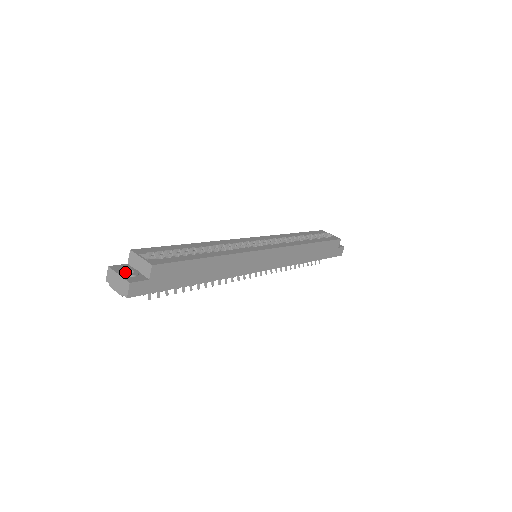
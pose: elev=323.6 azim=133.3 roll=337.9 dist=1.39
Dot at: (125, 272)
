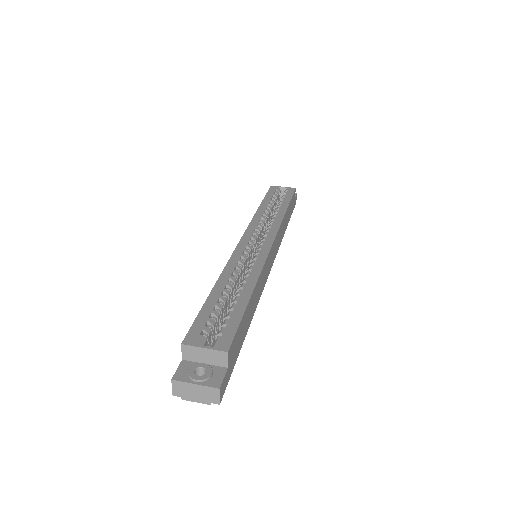
Dot at: (199, 377)
